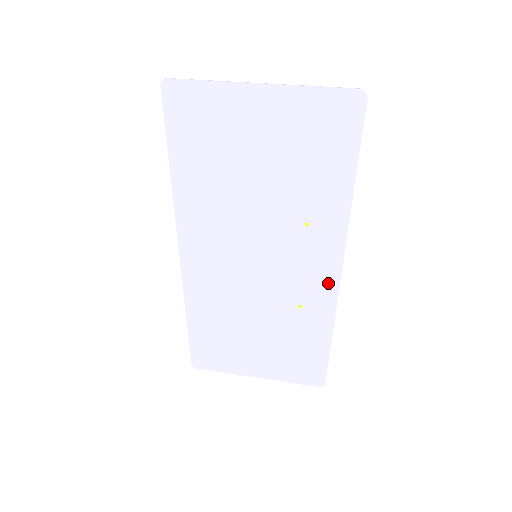
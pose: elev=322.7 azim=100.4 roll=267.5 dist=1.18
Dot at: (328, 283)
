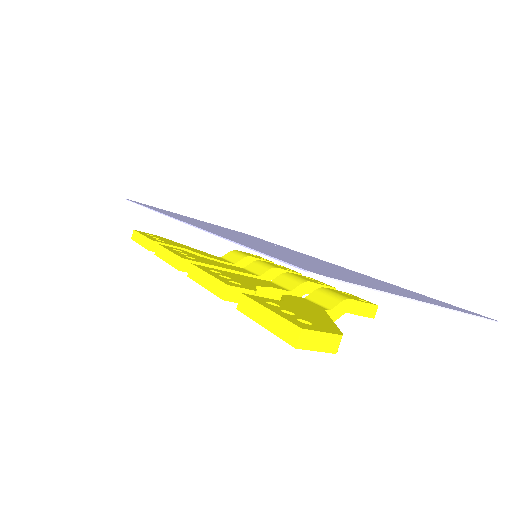
Dot at: occluded
